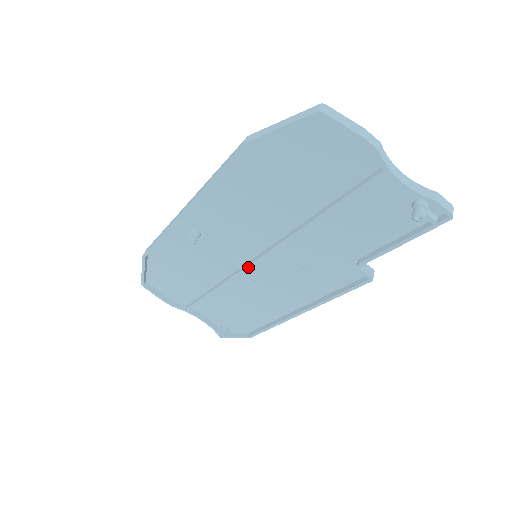
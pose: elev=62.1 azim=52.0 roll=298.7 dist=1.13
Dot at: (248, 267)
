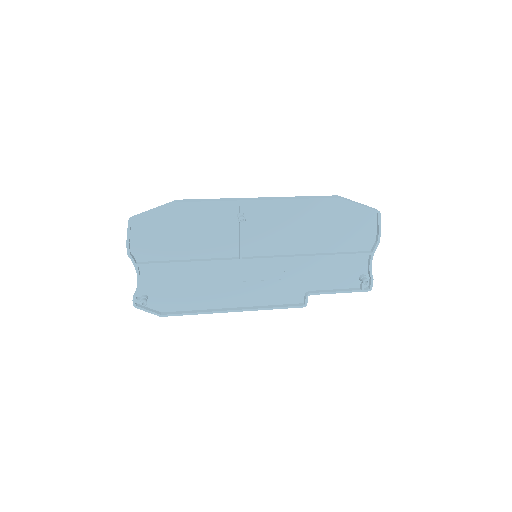
Dot at: (247, 260)
